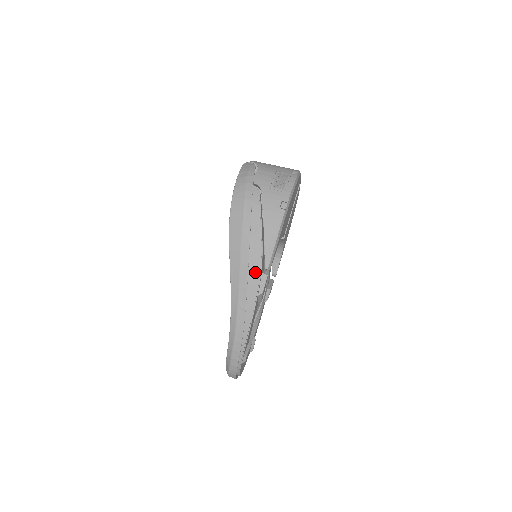
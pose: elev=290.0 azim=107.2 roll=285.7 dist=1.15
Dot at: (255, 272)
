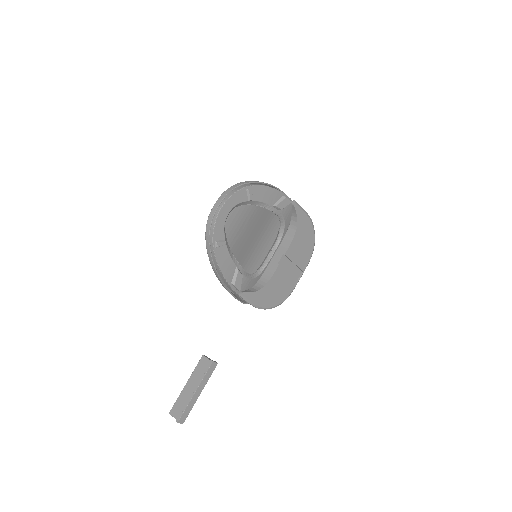
Dot at: occluded
